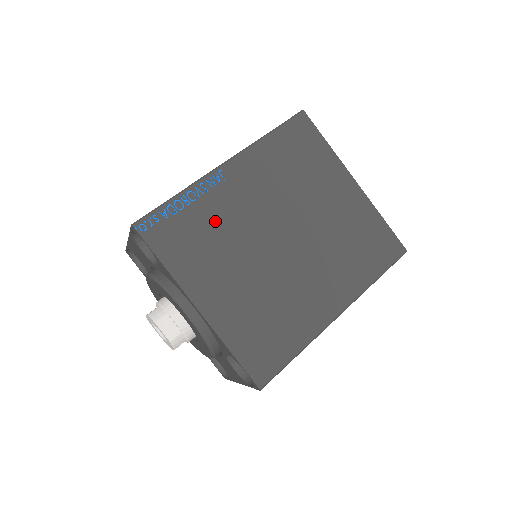
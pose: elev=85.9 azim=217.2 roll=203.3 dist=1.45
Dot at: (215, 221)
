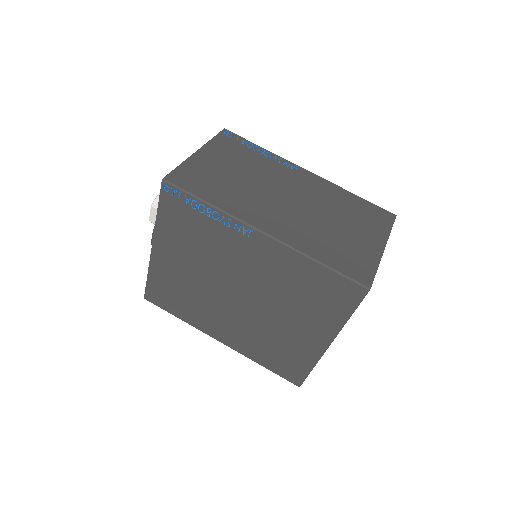
Dot at: (212, 240)
